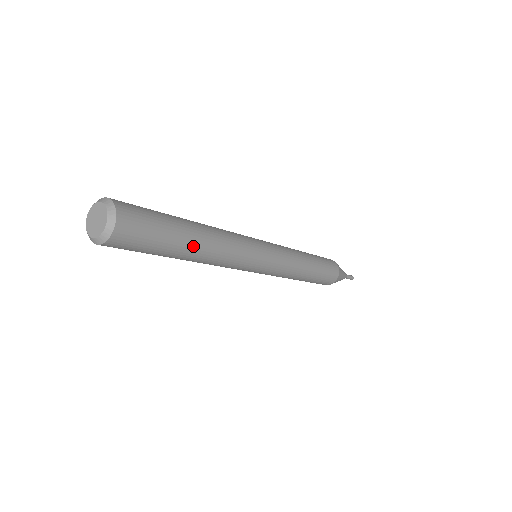
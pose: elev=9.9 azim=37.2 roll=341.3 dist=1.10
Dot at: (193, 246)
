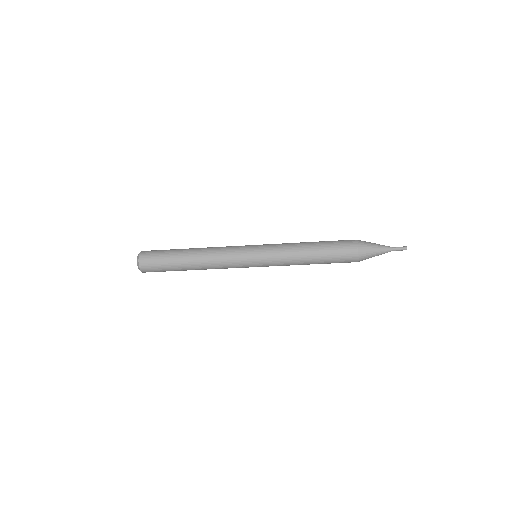
Dot at: (187, 253)
